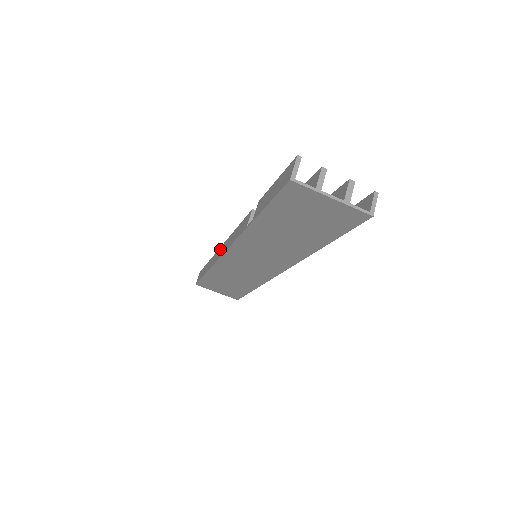
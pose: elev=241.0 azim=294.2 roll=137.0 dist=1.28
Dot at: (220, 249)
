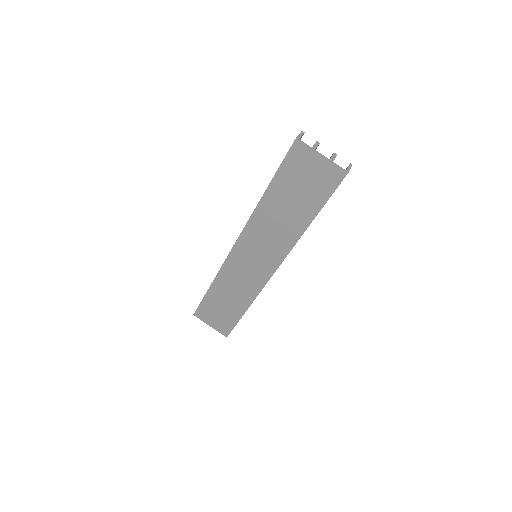
Dot at: occluded
